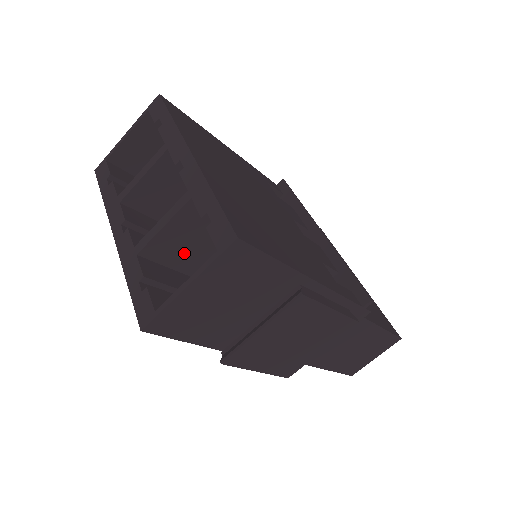
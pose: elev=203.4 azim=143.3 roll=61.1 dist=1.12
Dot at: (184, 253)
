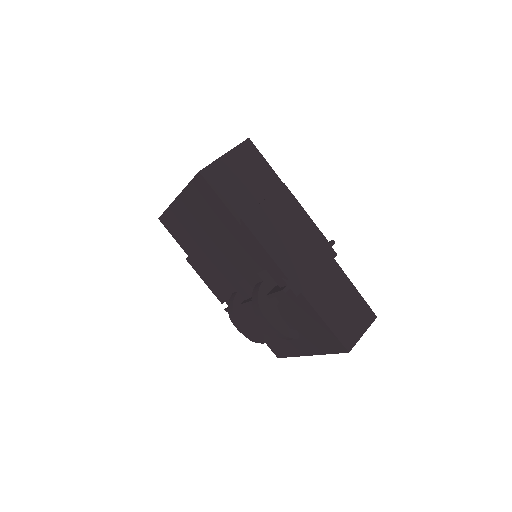
Dot at: occluded
